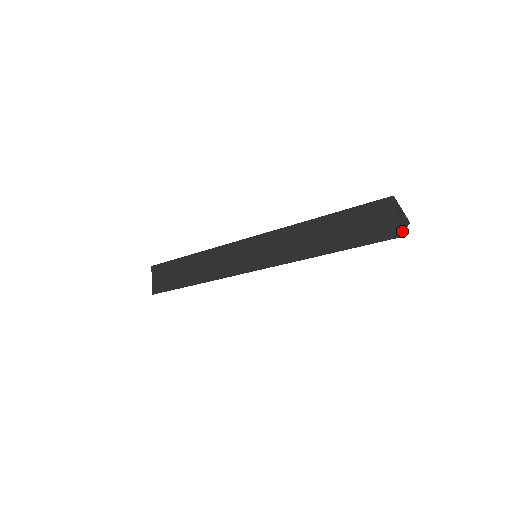
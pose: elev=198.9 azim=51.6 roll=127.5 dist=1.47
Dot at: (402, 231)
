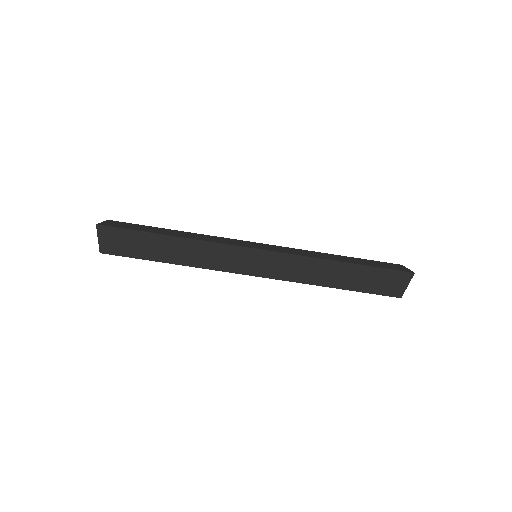
Dot at: (410, 279)
